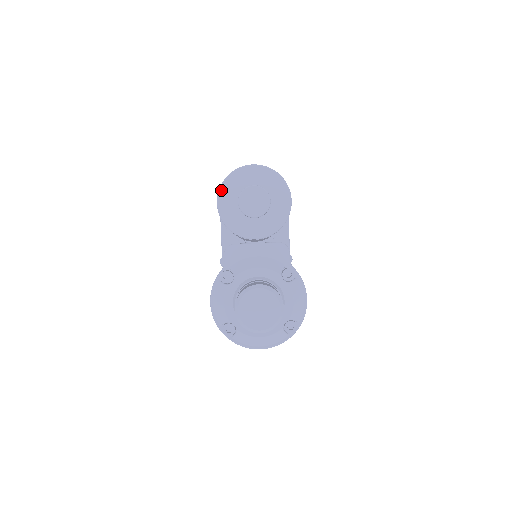
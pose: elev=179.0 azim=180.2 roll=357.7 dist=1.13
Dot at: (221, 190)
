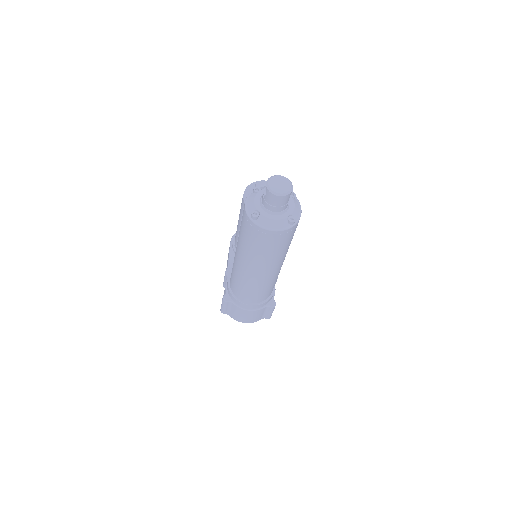
Dot at: (247, 189)
